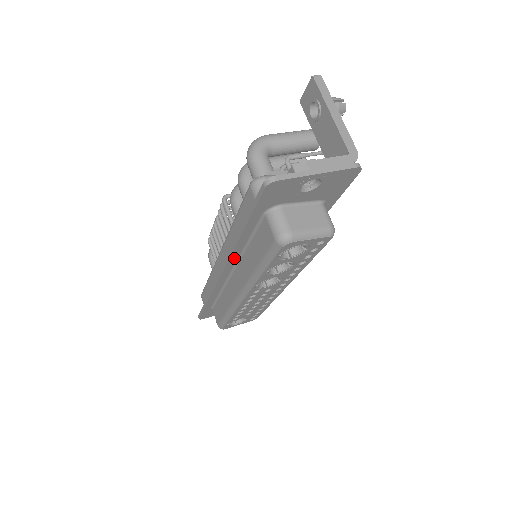
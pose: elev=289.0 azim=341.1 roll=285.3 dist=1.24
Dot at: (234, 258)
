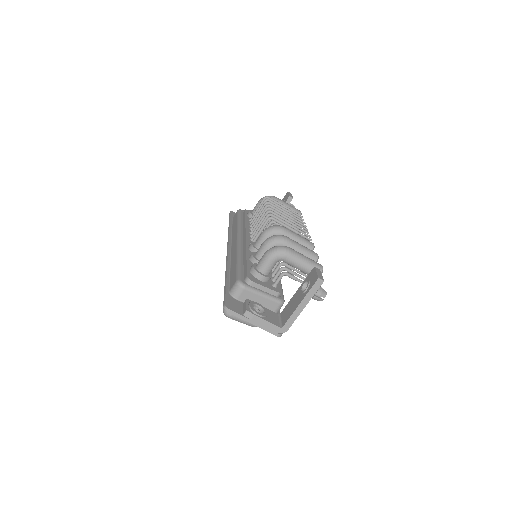
Dot at: occluded
